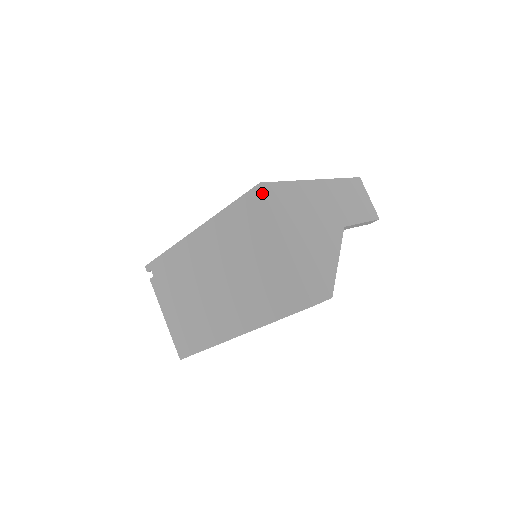
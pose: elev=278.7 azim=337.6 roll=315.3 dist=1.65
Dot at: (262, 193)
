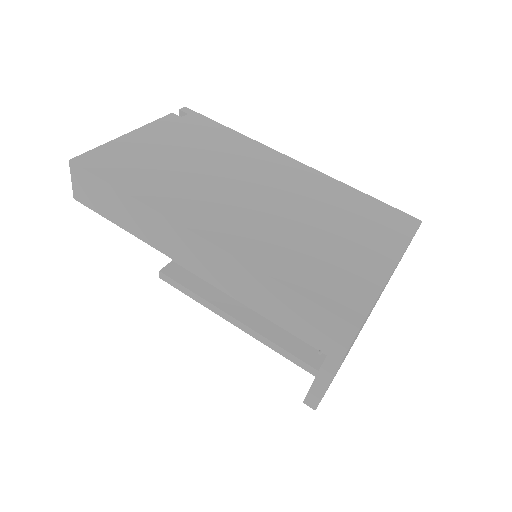
Dot at: (416, 226)
